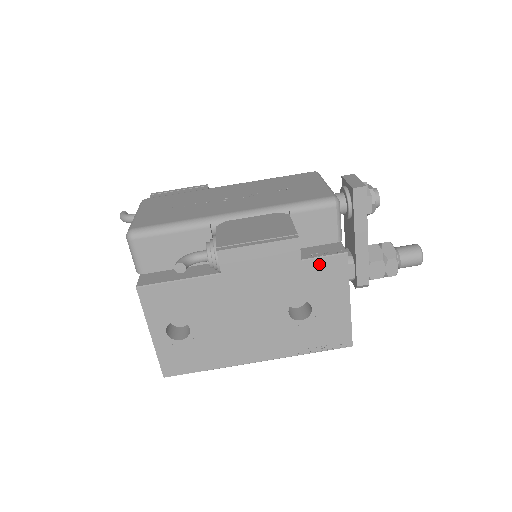
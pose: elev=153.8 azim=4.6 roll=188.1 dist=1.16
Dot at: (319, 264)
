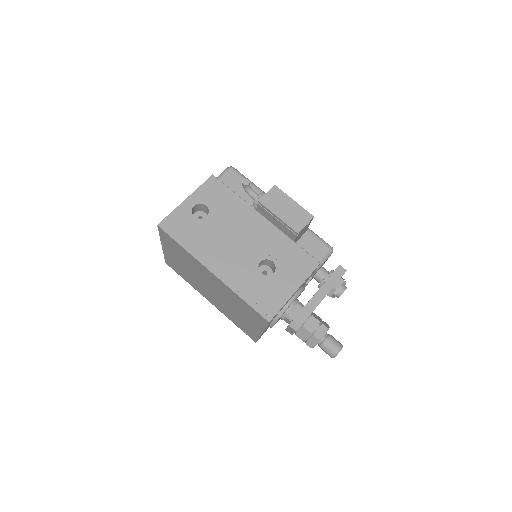
Dot at: (302, 254)
